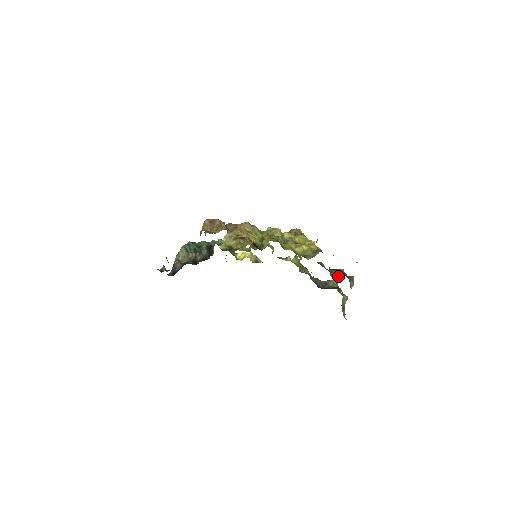
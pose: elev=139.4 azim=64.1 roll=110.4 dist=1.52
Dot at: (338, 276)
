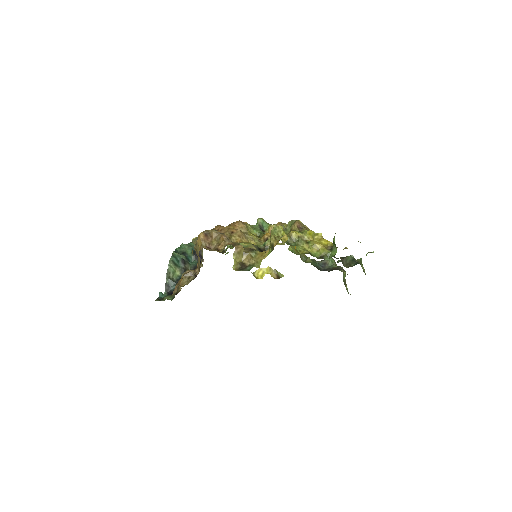
Dot at: (351, 265)
